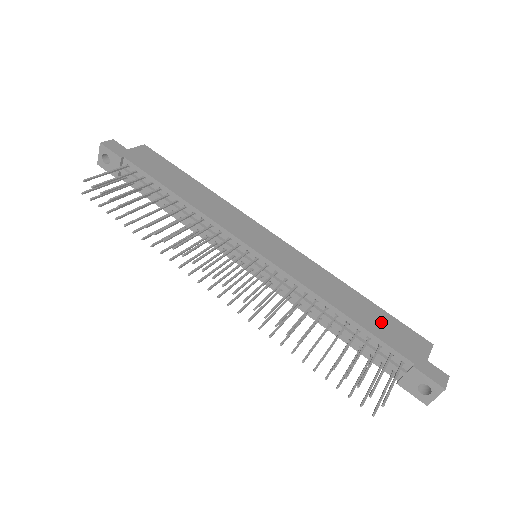
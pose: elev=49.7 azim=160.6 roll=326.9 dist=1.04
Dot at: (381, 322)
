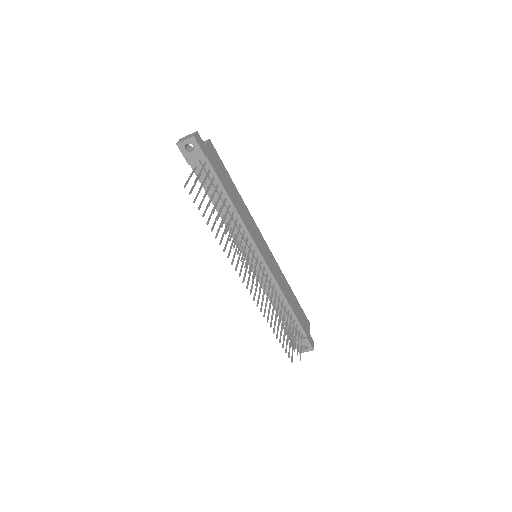
Dot at: (299, 310)
